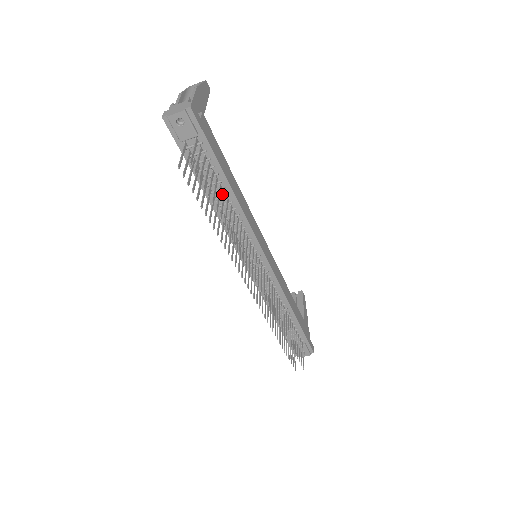
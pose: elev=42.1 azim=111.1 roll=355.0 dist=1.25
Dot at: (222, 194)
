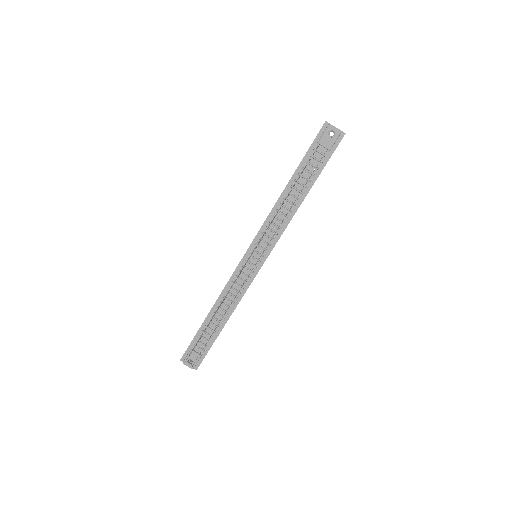
Dot at: (296, 195)
